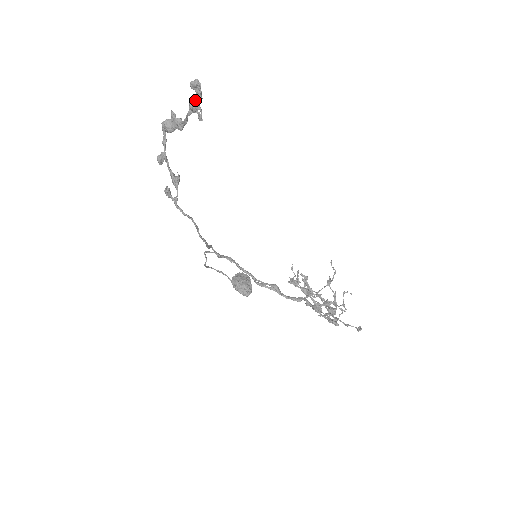
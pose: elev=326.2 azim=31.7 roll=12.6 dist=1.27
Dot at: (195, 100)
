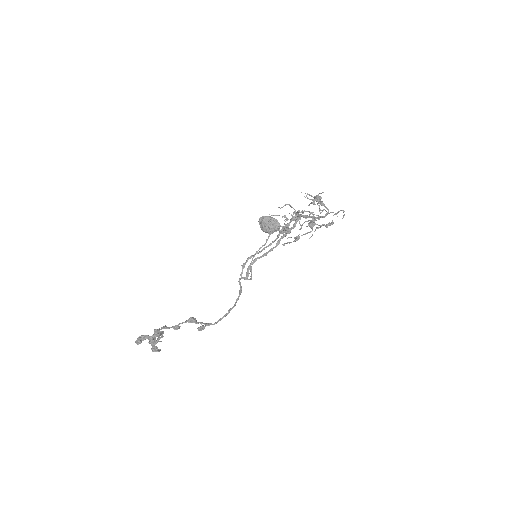
Dot at: occluded
